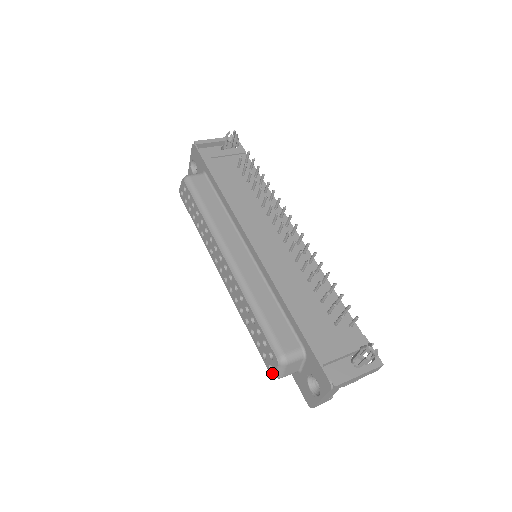
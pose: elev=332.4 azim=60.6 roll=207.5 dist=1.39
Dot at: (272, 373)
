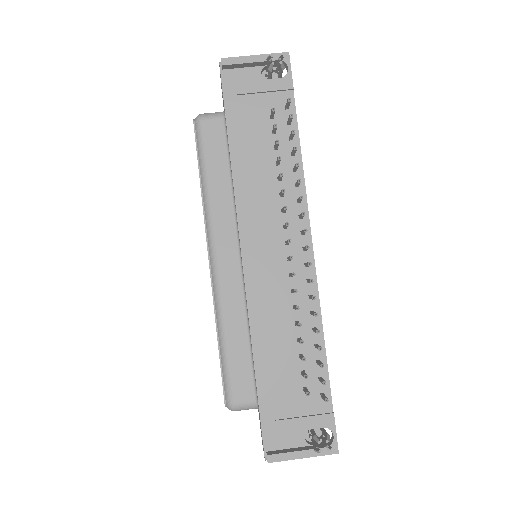
Dot at: occluded
